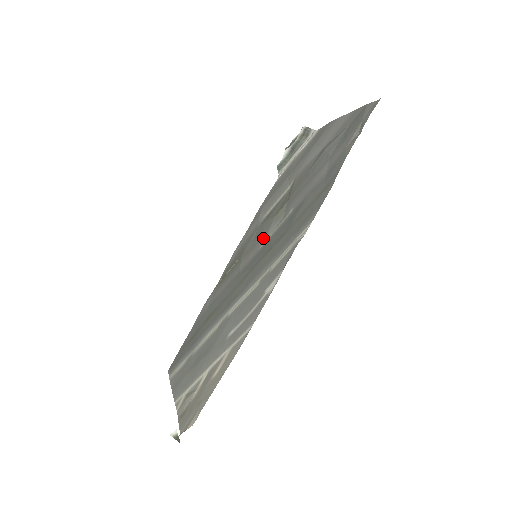
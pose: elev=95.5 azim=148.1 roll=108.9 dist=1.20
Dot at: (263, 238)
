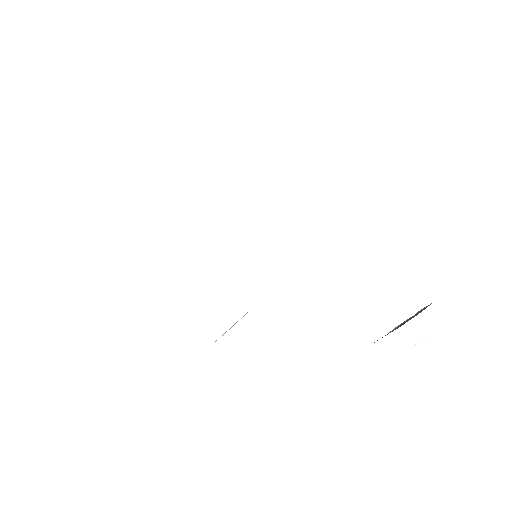
Dot at: occluded
